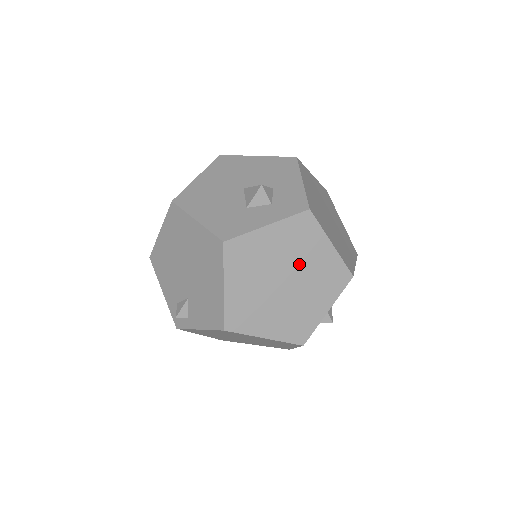
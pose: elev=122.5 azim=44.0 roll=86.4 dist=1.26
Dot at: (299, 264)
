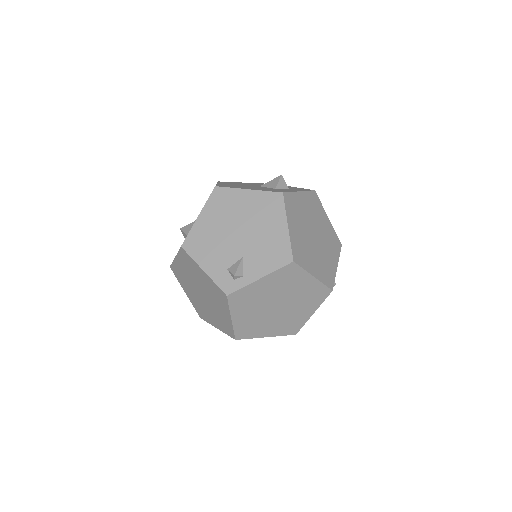
Dot at: (318, 225)
